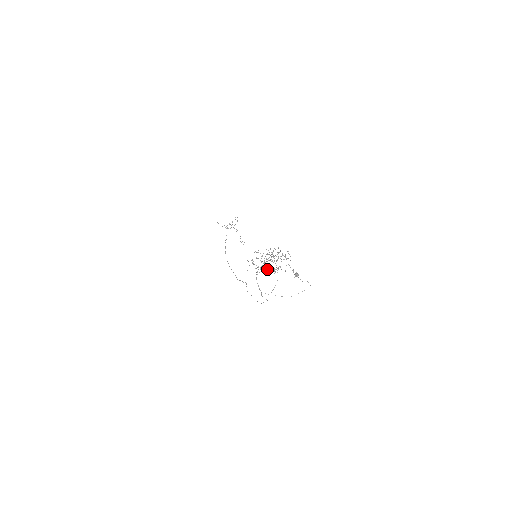
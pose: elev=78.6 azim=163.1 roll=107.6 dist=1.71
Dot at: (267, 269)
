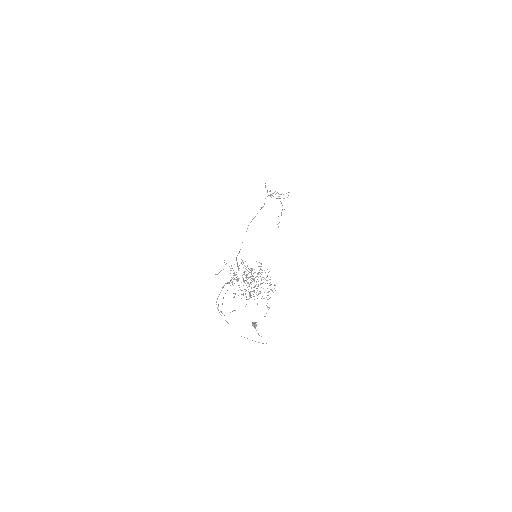
Dot at: occluded
